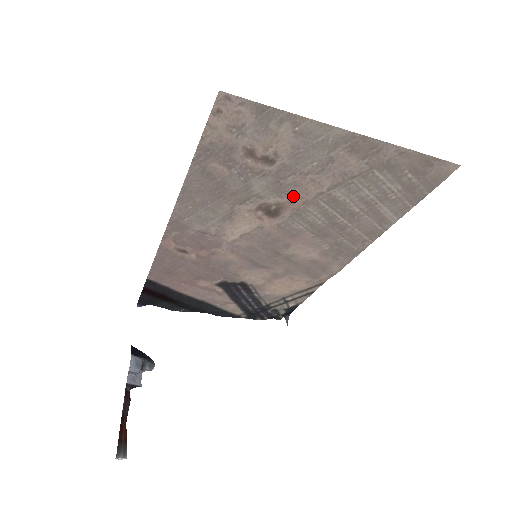
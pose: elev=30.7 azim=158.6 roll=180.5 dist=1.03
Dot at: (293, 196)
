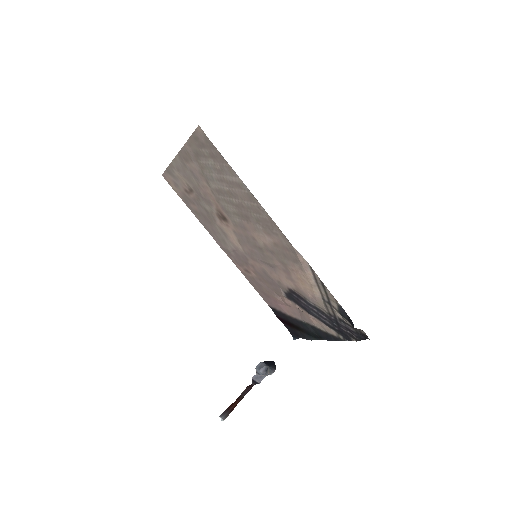
Dot at: (213, 201)
